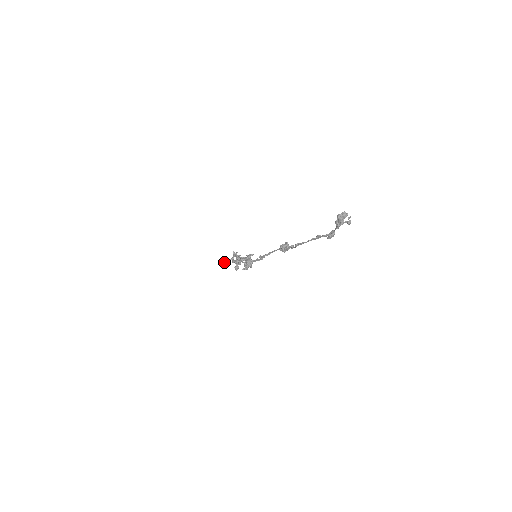
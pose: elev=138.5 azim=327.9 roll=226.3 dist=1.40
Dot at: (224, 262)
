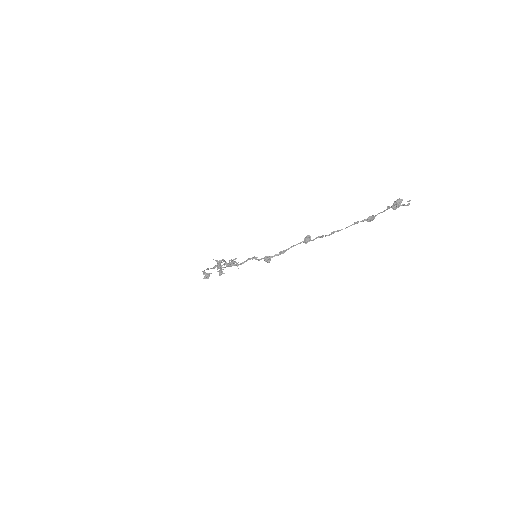
Dot at: (218, 268)
